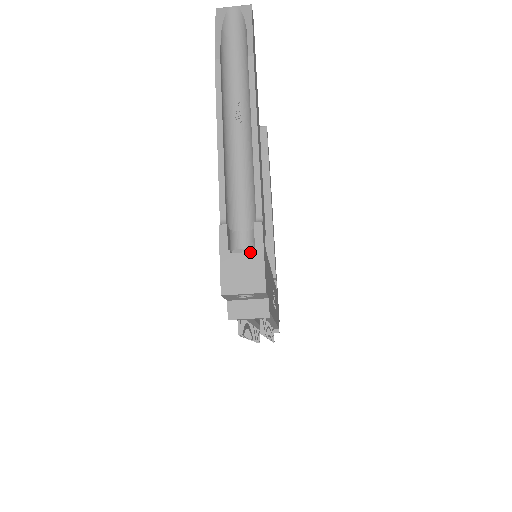
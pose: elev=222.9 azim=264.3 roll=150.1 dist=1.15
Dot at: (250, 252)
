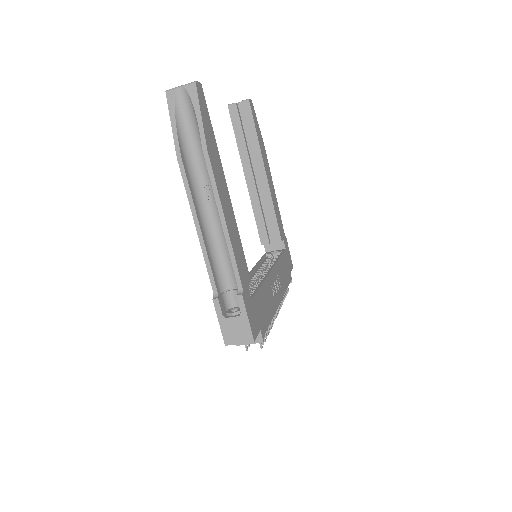
Dot at: (238, 316)
